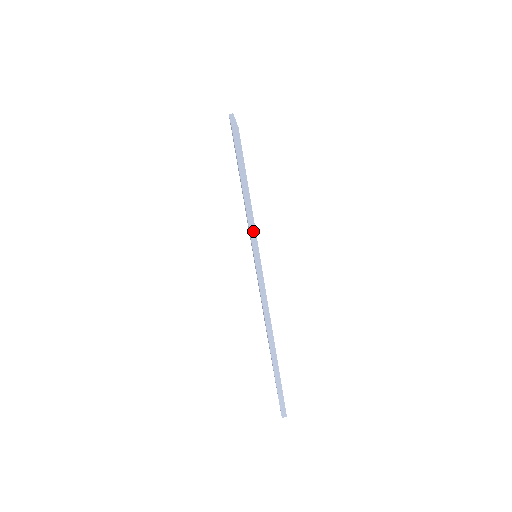
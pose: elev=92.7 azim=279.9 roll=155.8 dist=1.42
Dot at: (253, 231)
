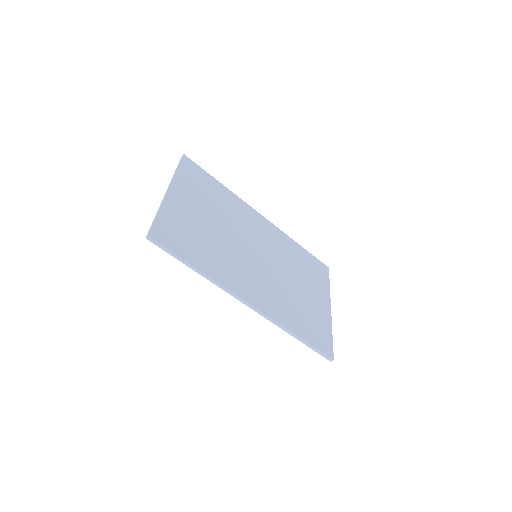
Dot at: (211, 279)
